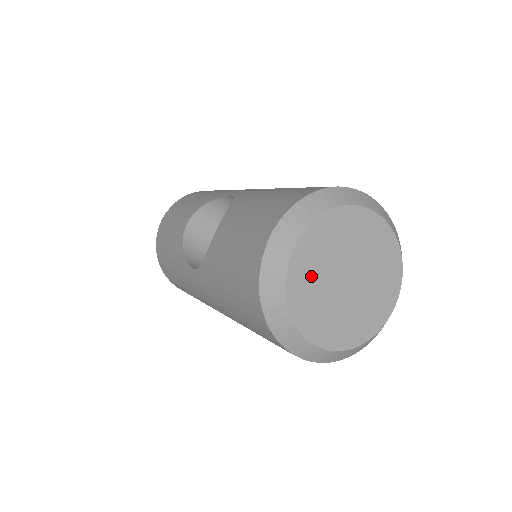
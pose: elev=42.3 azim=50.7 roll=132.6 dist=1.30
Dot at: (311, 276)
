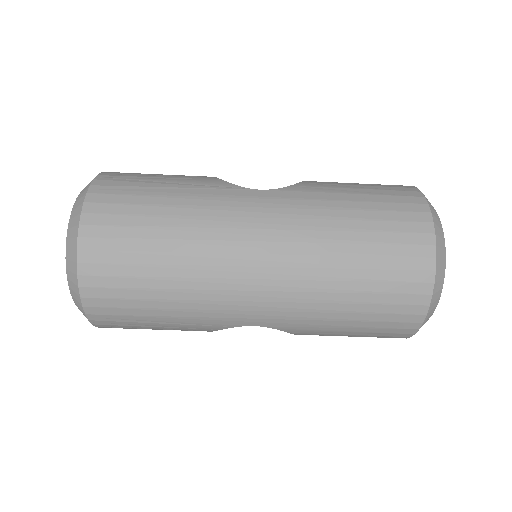
Dot at: occluded
